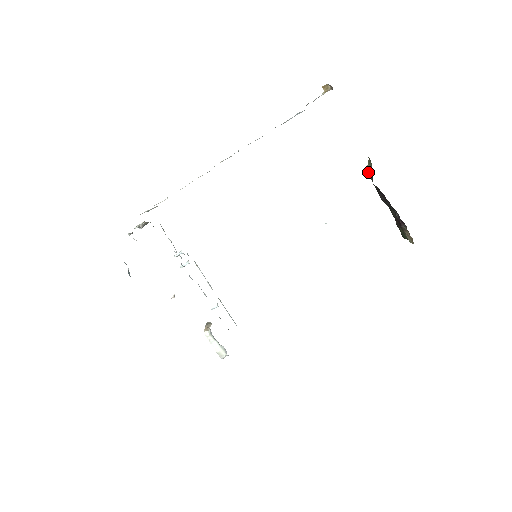
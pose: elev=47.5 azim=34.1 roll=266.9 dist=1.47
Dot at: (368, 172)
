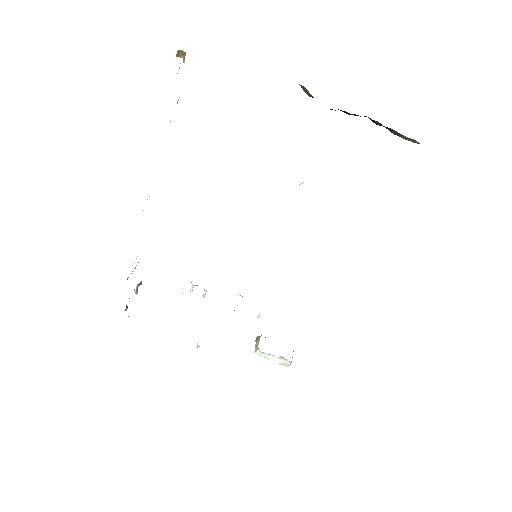
Dot at: occluded
